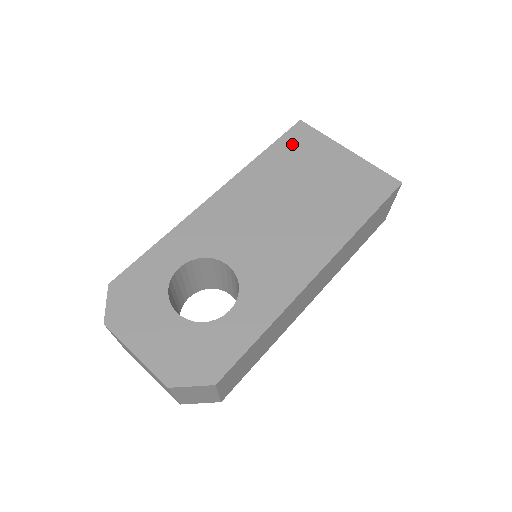
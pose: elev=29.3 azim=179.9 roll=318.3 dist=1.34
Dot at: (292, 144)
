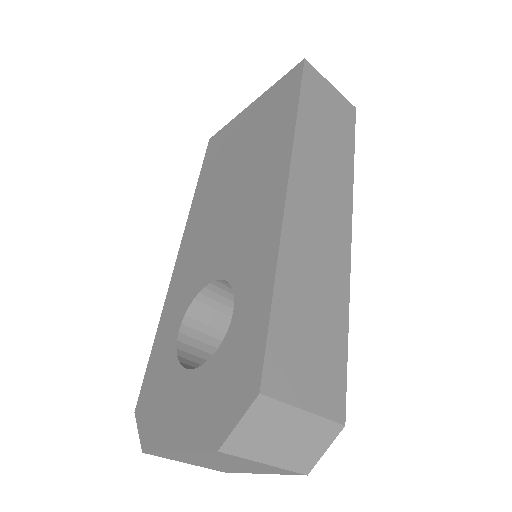
Dot at: (212, 156)
